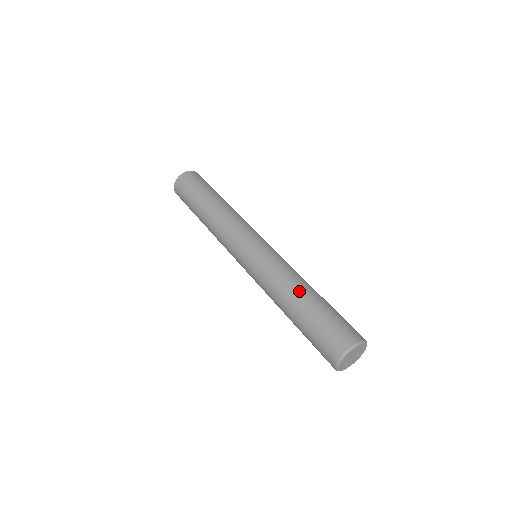
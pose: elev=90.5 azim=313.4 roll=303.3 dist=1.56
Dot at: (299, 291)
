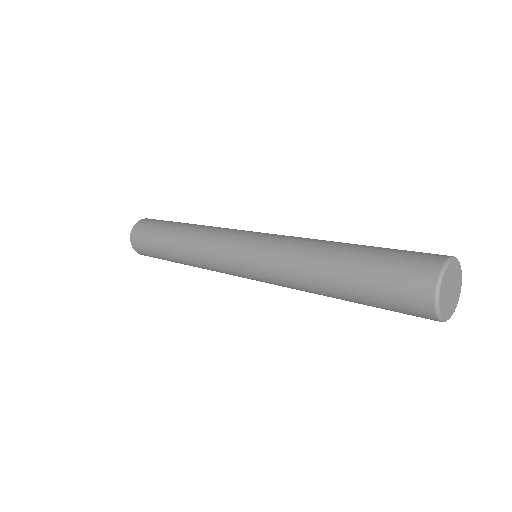
Dot at: (321, 273)
